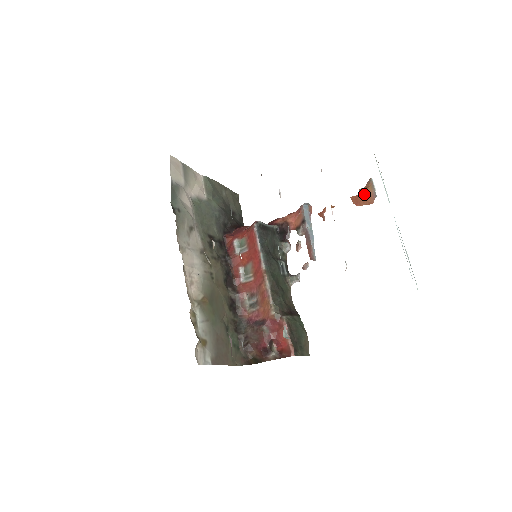
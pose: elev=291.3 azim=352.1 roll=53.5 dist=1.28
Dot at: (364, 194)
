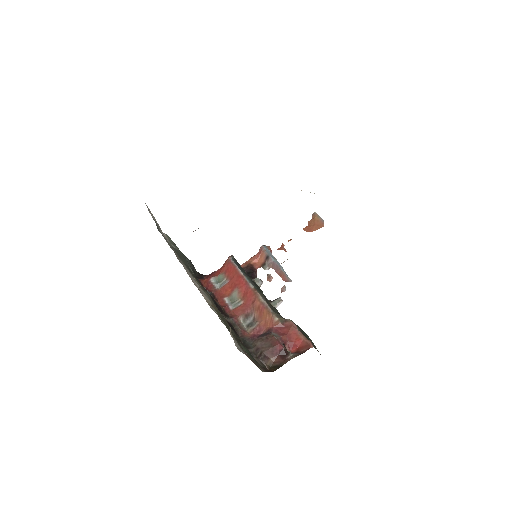
Dot at: (313, 223)
